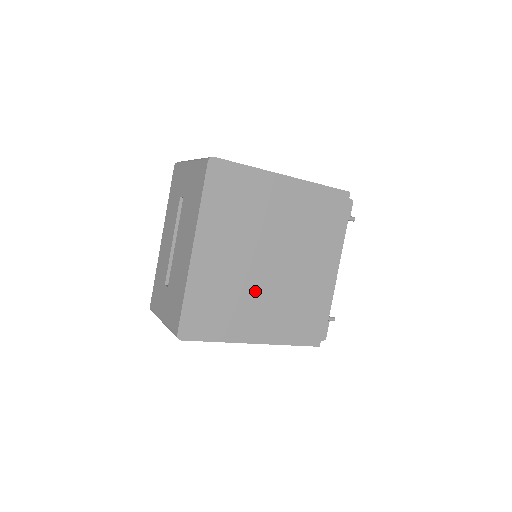
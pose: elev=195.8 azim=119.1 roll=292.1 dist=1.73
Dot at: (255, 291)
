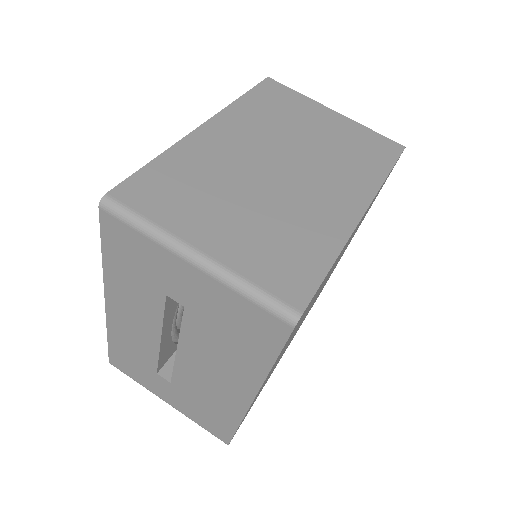
Dot at: occluded
